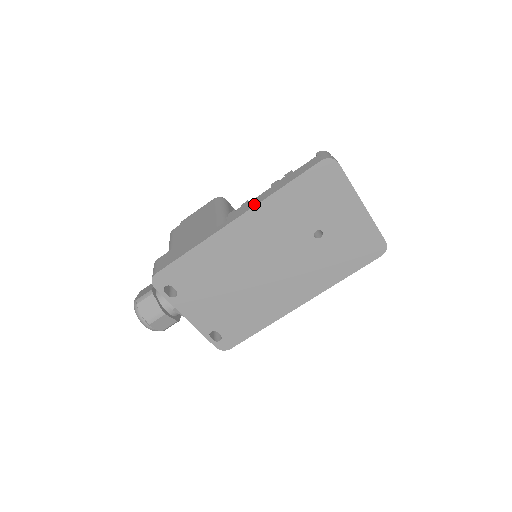
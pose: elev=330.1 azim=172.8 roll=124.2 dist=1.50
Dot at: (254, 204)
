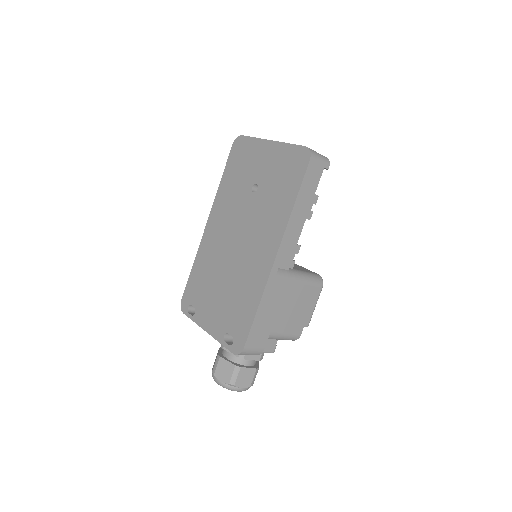
Dot at: (214, 206)
